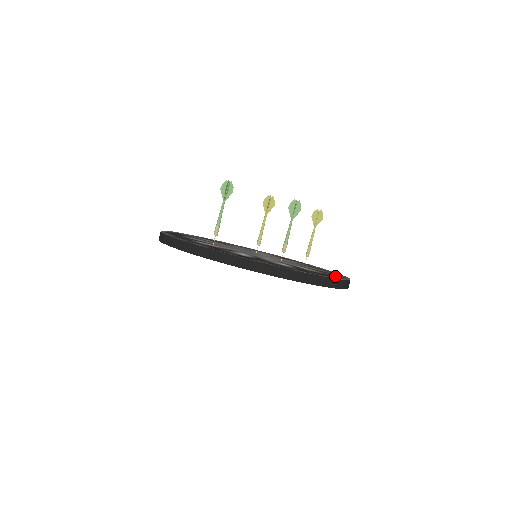
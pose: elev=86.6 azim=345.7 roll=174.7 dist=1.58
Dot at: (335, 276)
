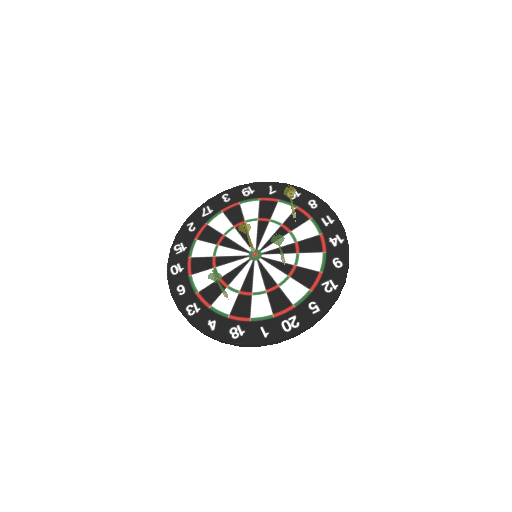
Dot at: (336, 255)
